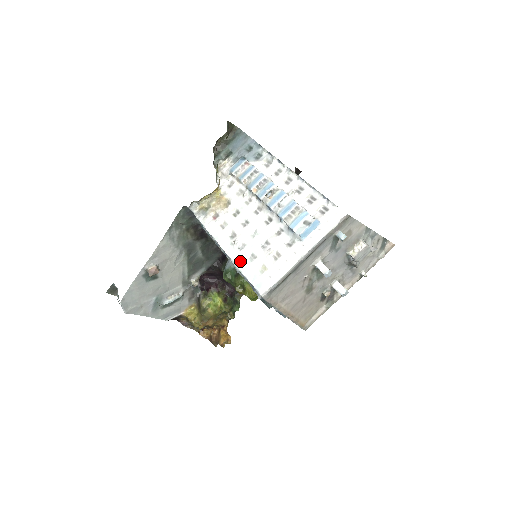
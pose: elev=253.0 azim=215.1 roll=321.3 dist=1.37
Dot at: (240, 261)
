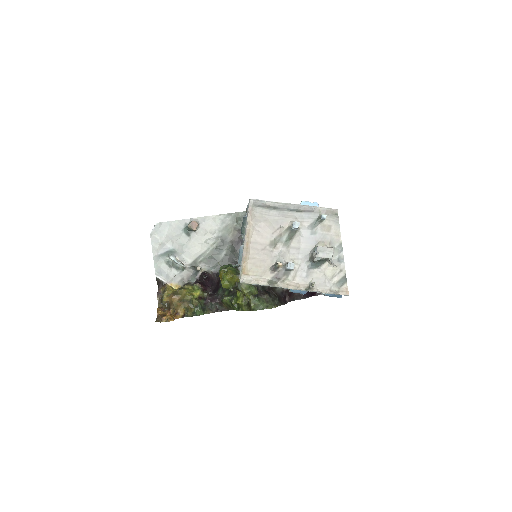
Dot at: occluded
